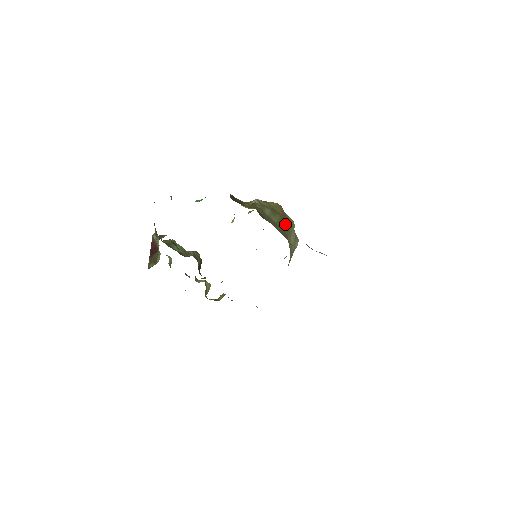
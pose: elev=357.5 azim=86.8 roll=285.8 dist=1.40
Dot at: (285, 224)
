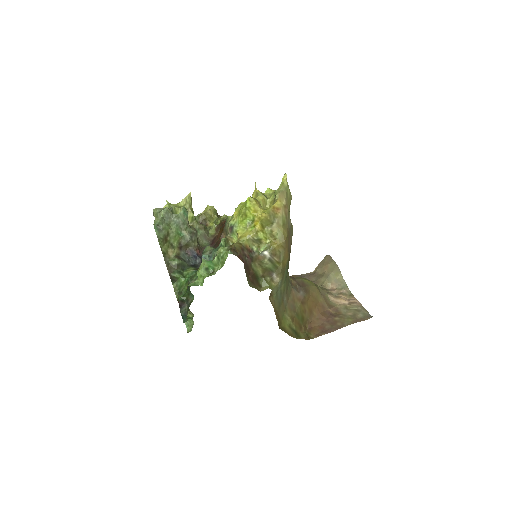
Dot at: occluded
